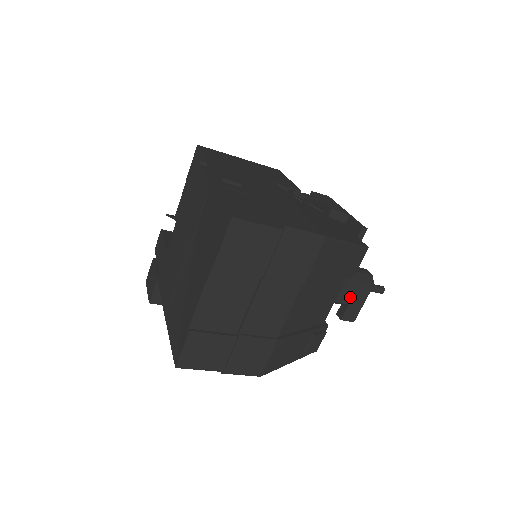
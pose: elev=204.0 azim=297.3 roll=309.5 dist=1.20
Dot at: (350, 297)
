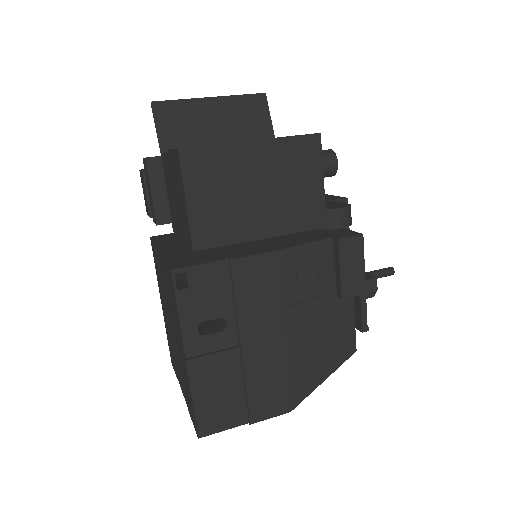
Dot at: occluded
